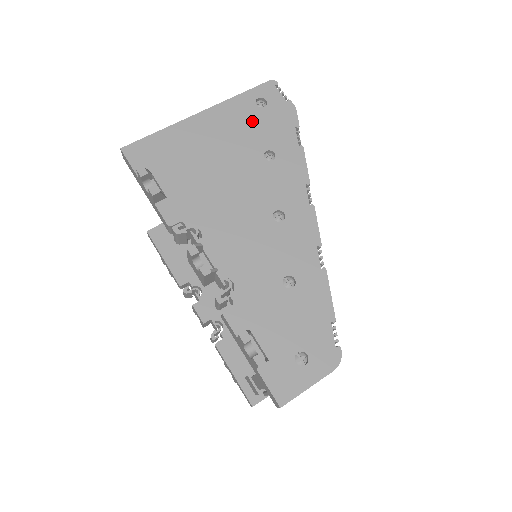
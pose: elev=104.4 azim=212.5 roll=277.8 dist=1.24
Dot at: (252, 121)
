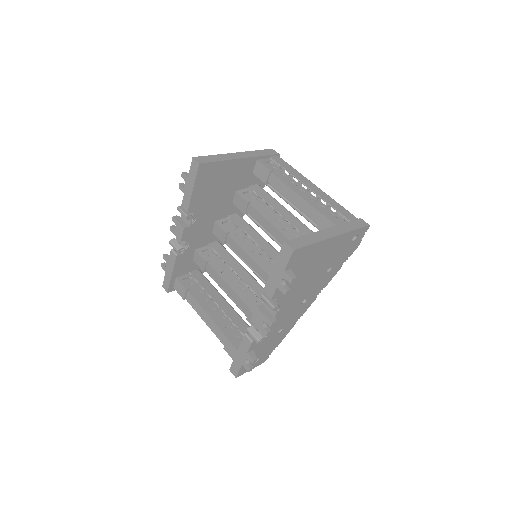
Dot at: (343, 248)
